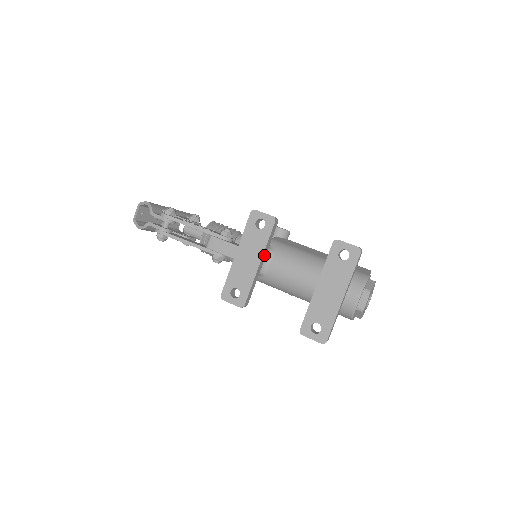
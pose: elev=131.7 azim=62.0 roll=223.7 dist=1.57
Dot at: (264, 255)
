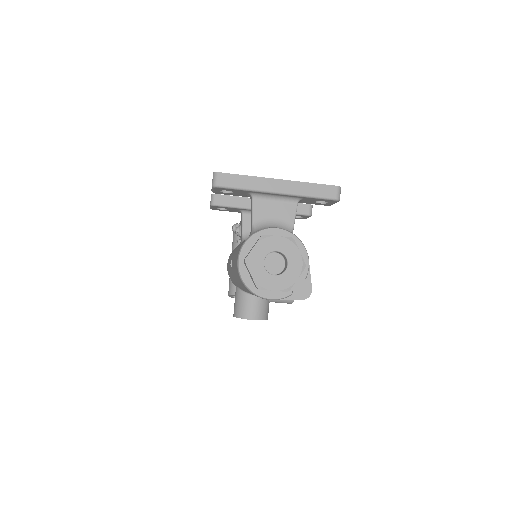
Dot at: occluded
